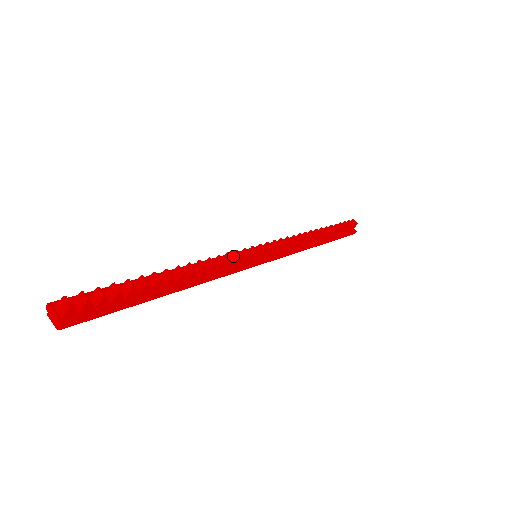
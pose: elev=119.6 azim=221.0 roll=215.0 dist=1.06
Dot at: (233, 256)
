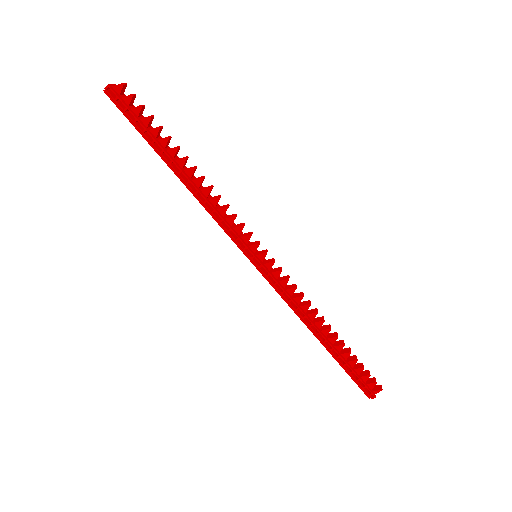
Dot at: (238, 224)
